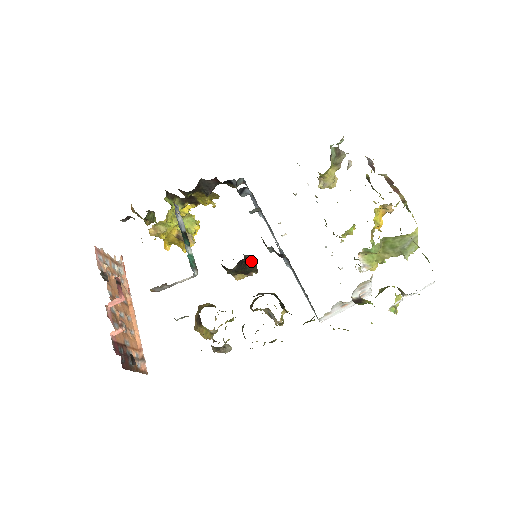
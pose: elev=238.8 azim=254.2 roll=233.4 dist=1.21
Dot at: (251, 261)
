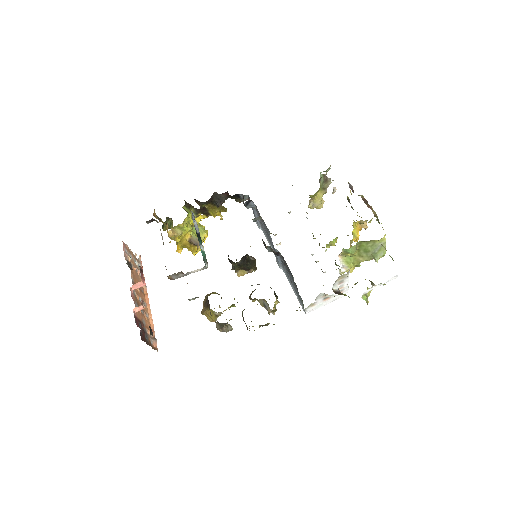
Dot at: (252, 260)
